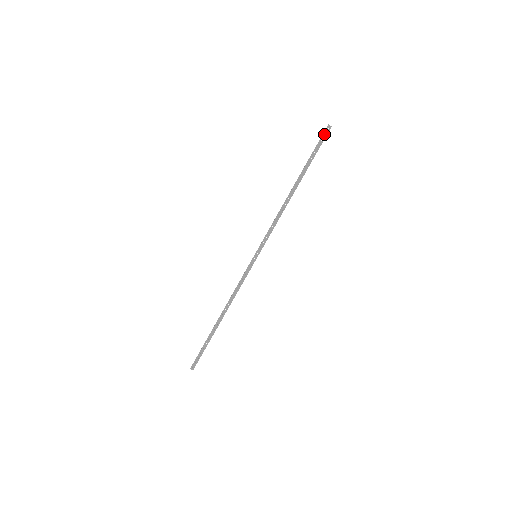
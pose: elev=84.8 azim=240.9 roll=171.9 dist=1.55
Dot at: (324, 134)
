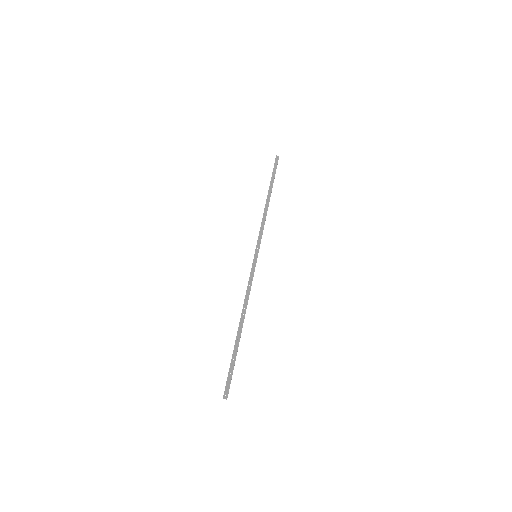
Dot at: (276, 162)
